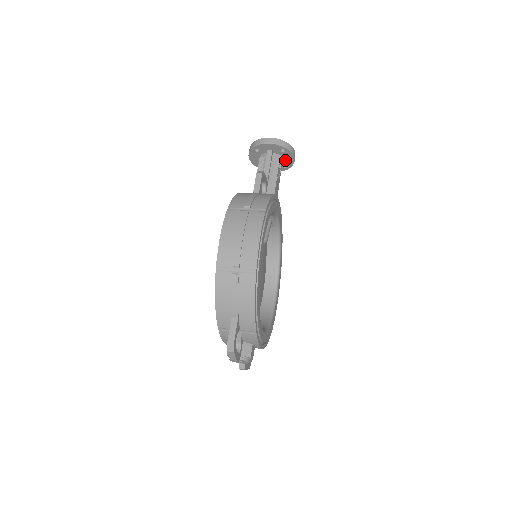
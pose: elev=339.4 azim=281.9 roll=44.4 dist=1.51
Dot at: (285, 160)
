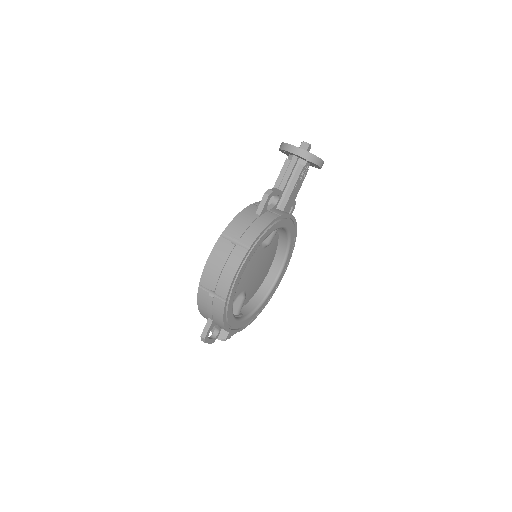
Dot at: (312, 164)
